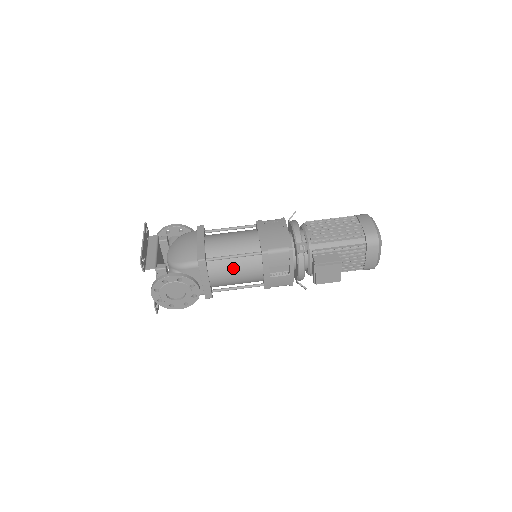
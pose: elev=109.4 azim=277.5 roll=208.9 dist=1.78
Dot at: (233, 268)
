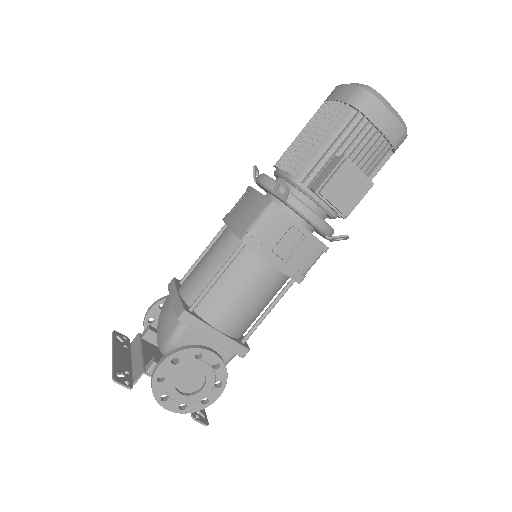
Dot at: (231, 291)
